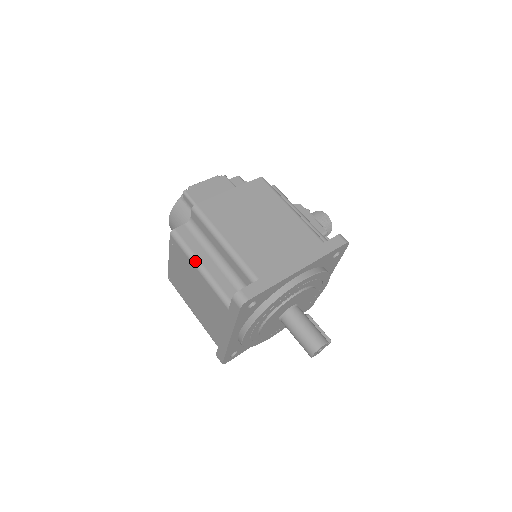
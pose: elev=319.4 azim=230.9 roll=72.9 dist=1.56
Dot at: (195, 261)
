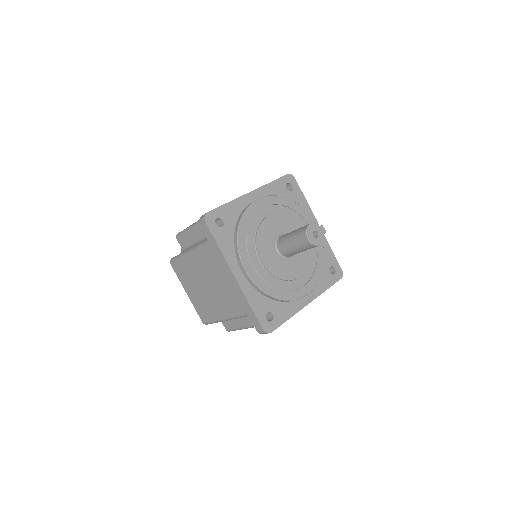
Dot at: (185, 252)
